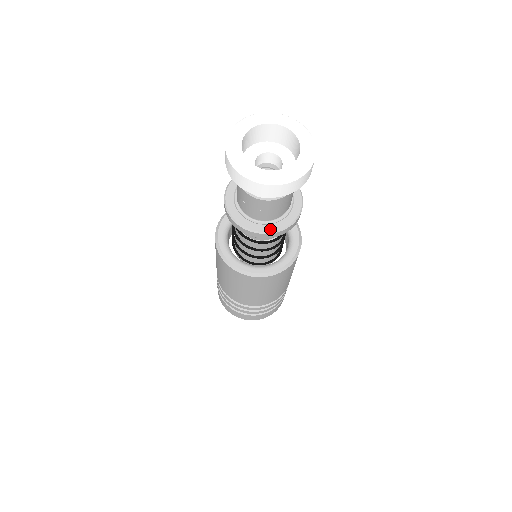
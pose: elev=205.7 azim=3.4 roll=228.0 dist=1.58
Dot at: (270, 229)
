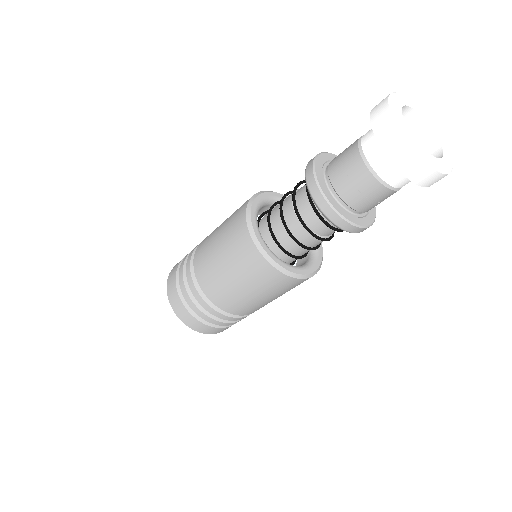
Dot at: (337, 207)
